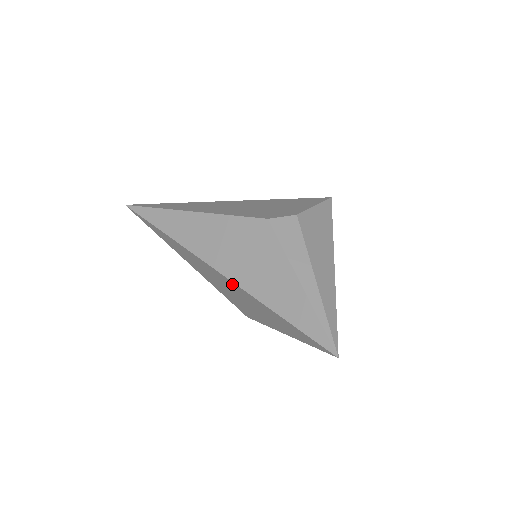
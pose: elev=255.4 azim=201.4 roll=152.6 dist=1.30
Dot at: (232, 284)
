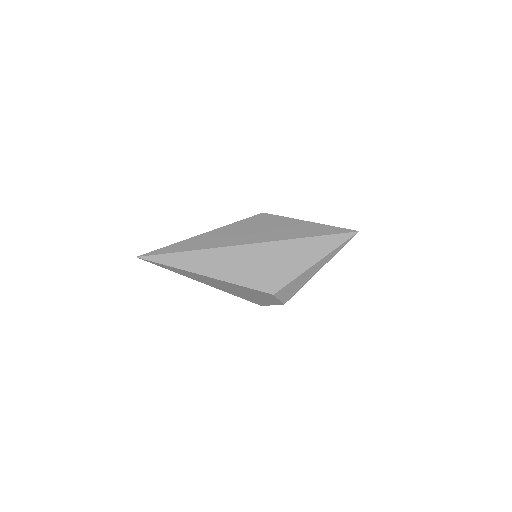
Dot at: (266, 246)
